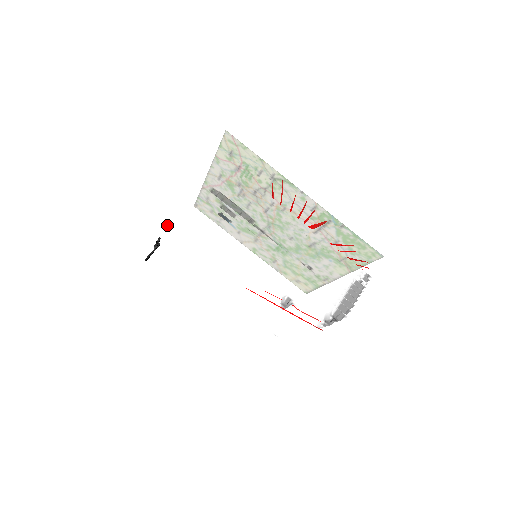
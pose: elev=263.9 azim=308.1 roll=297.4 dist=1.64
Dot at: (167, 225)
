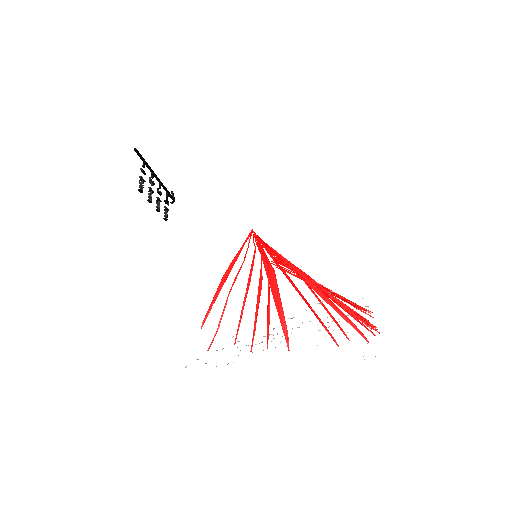
Dot at: occluded
